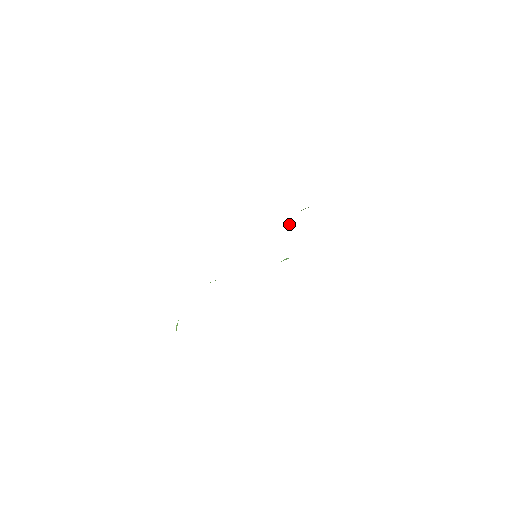
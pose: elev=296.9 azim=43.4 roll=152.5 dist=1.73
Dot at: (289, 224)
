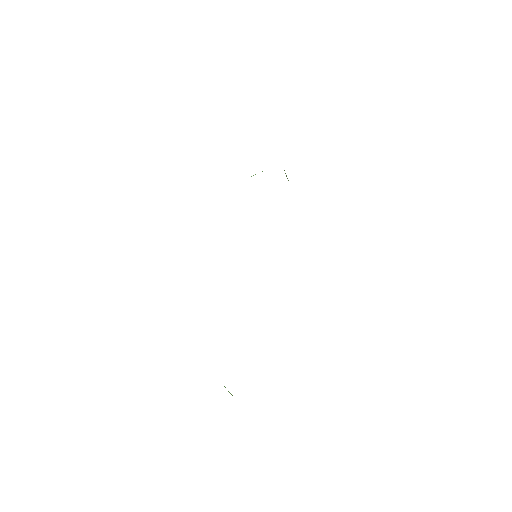
Dot at: occluded
